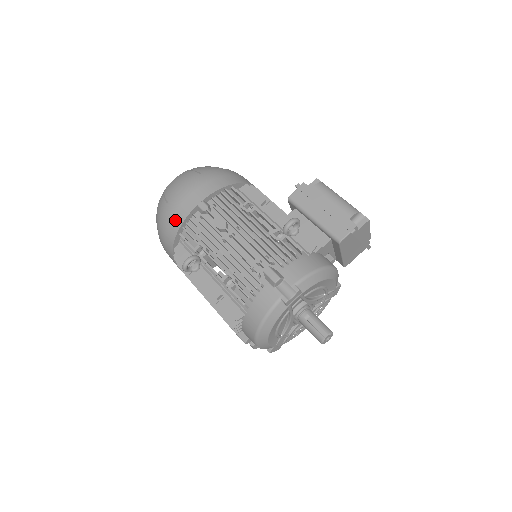
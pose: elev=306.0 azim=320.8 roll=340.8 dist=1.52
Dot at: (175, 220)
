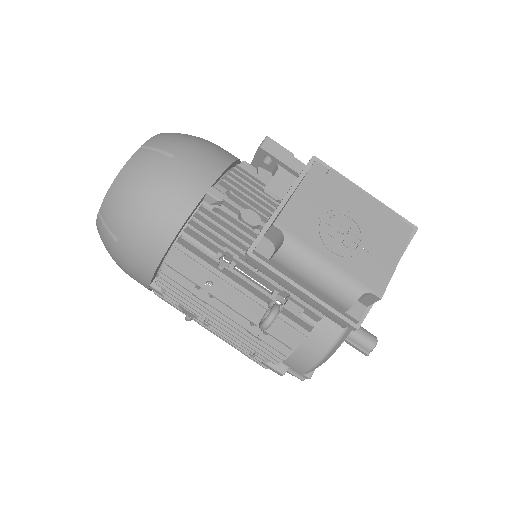
Dot at: occluded
